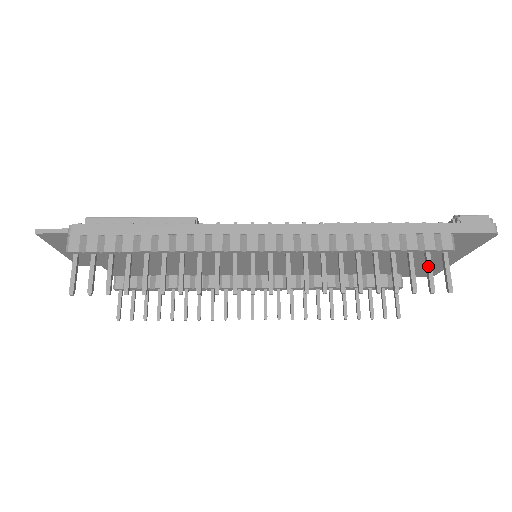
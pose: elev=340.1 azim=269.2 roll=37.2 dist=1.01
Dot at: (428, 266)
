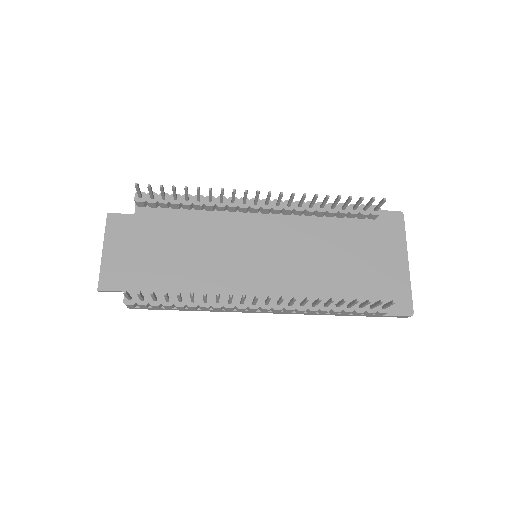
Dot at: (367, 204)
